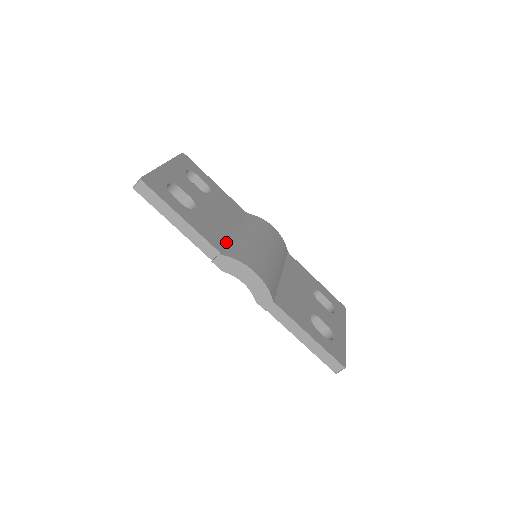
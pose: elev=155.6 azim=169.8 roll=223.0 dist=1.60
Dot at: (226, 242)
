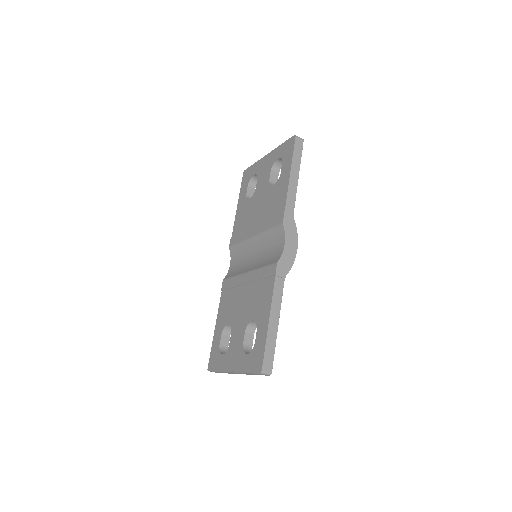
Dot at: occluded
